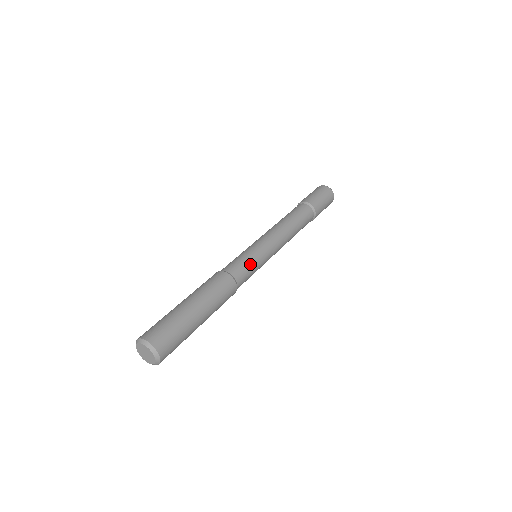
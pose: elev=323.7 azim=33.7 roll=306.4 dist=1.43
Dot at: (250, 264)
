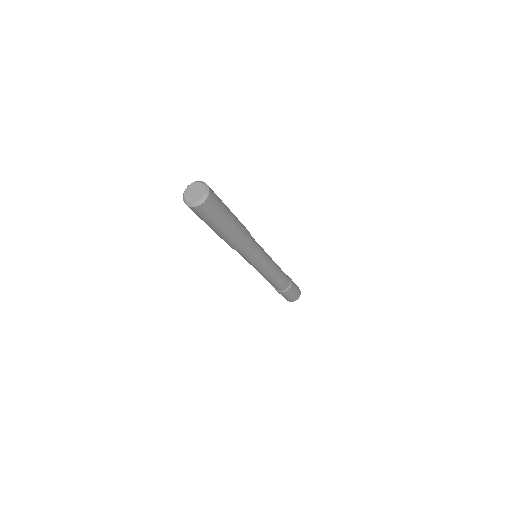
Dot at: (258, 250)
